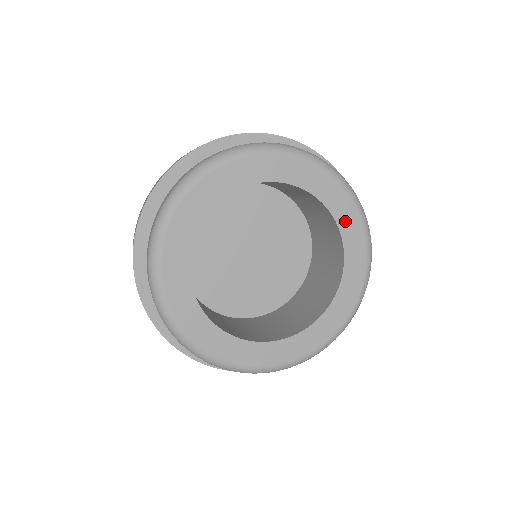
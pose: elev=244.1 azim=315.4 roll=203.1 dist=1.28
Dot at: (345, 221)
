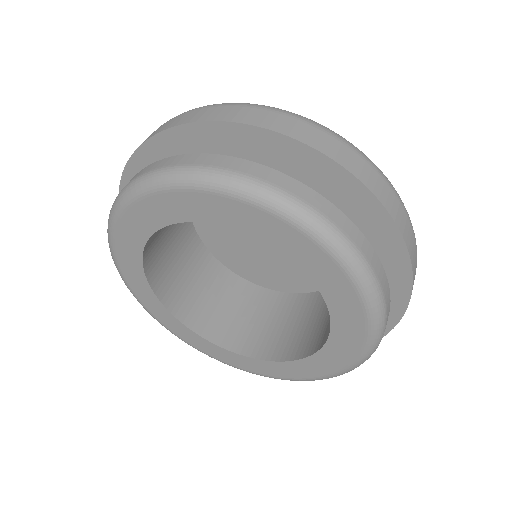
Dot at: (337, 298)
